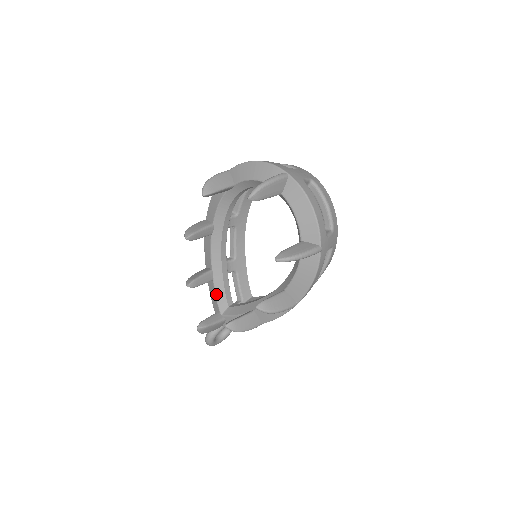
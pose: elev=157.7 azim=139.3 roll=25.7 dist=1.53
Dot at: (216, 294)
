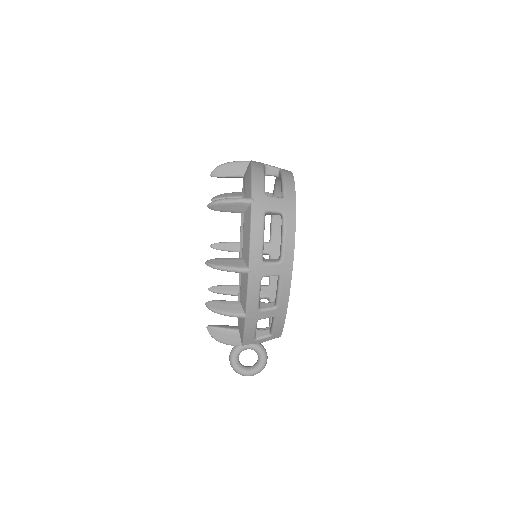
Dot at: occluded
